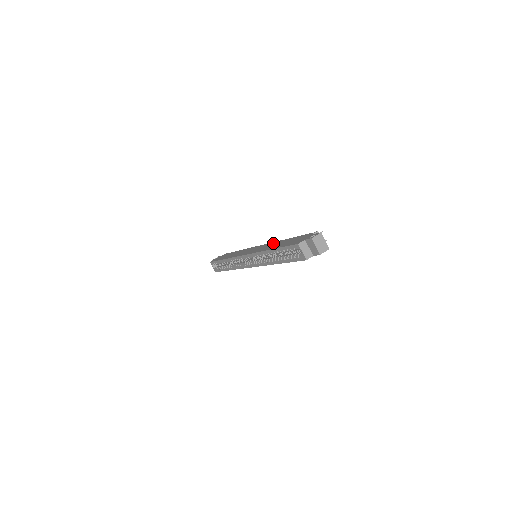
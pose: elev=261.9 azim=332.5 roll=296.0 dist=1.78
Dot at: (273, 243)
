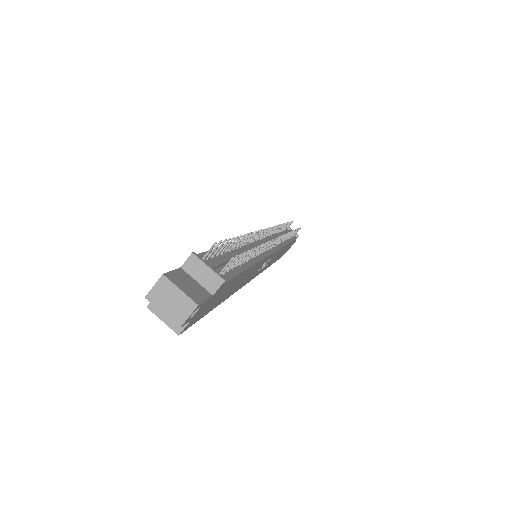
Dot at: occluded
